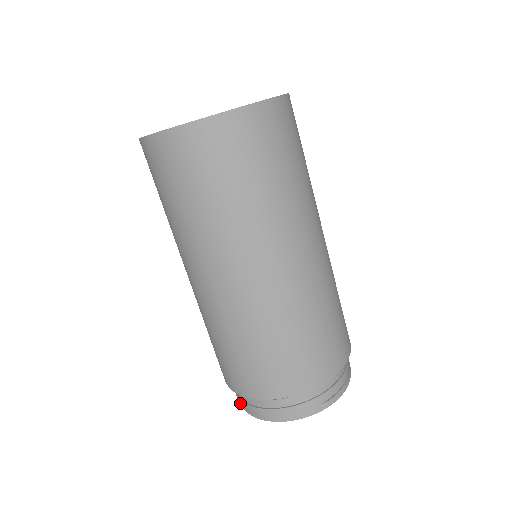
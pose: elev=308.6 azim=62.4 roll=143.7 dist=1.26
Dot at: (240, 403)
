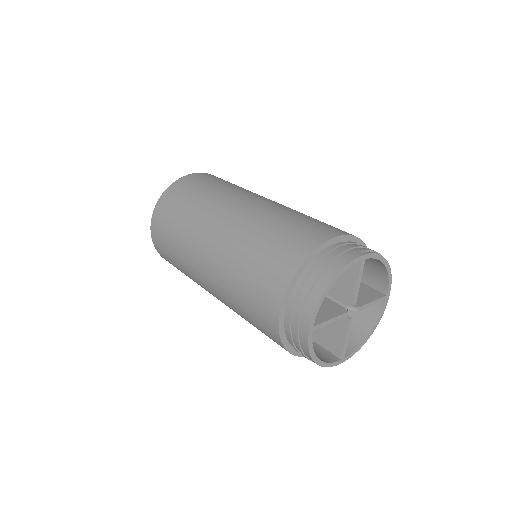
Dot at: (306, 336)
